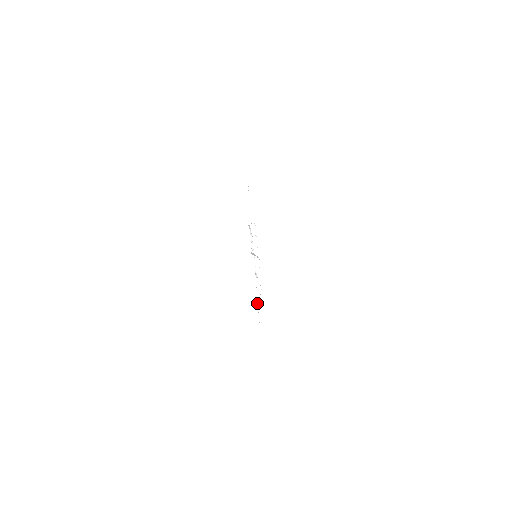
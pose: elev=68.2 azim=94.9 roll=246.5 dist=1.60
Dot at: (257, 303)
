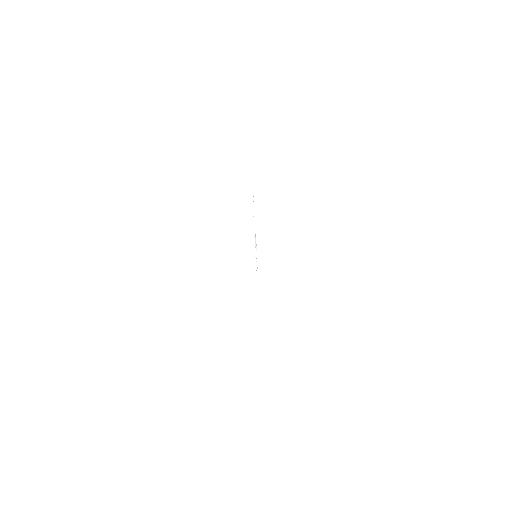
Dot at: occluded
